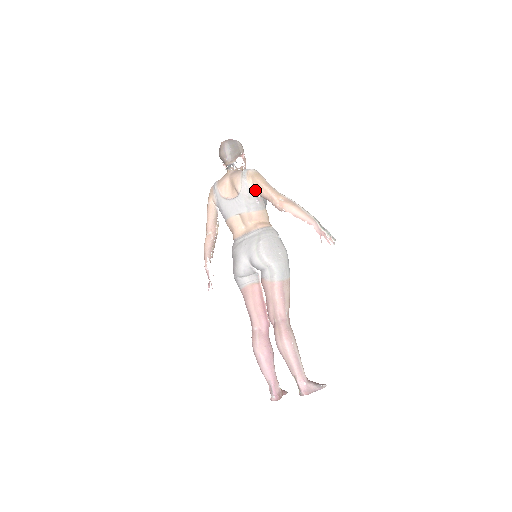
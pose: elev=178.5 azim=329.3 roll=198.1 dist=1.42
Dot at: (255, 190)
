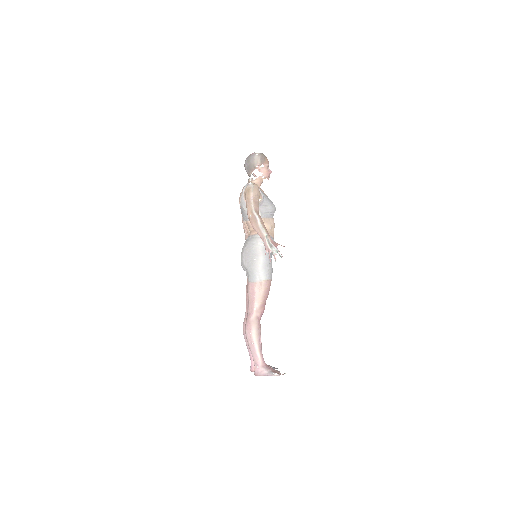
Dot at: occluded
